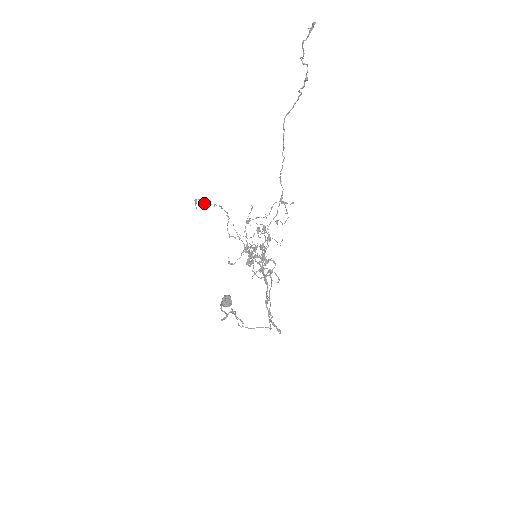
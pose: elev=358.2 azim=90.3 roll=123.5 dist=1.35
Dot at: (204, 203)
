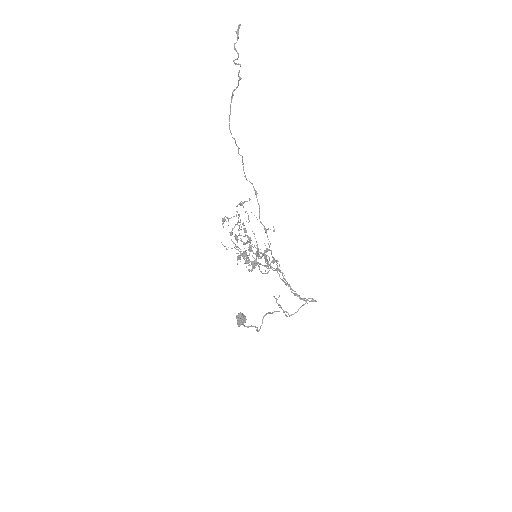
Dot at: (229, 218)
